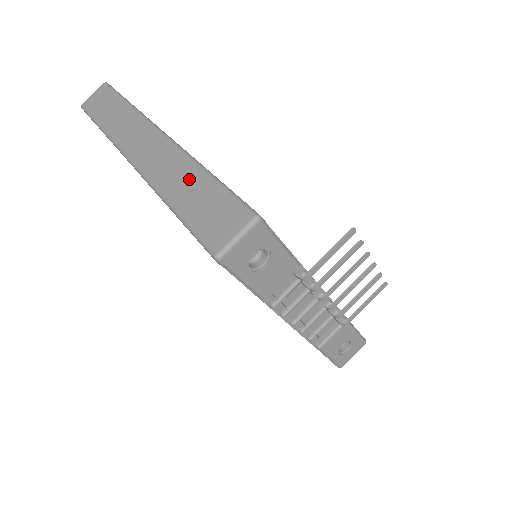
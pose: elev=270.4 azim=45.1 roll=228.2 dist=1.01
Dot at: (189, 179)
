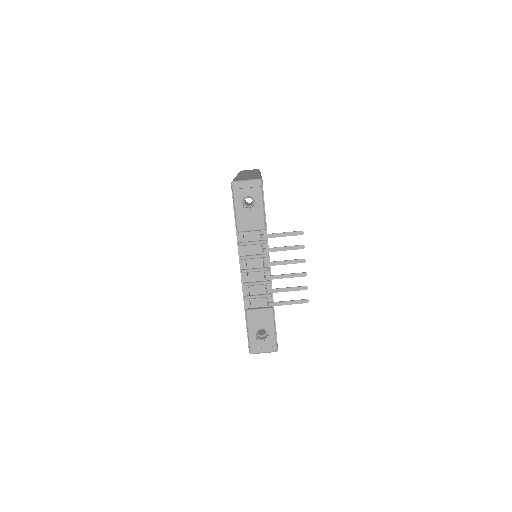
Dot at: occluded
